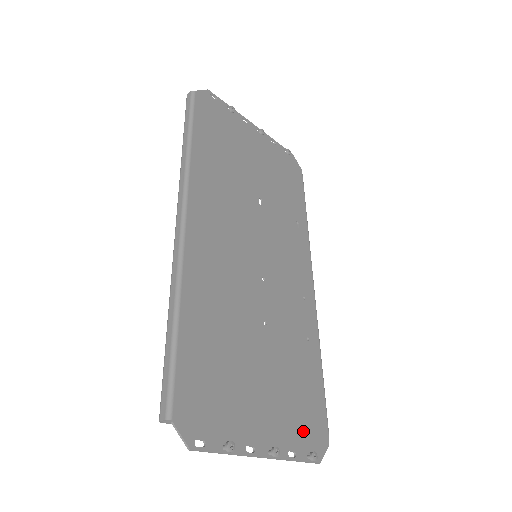
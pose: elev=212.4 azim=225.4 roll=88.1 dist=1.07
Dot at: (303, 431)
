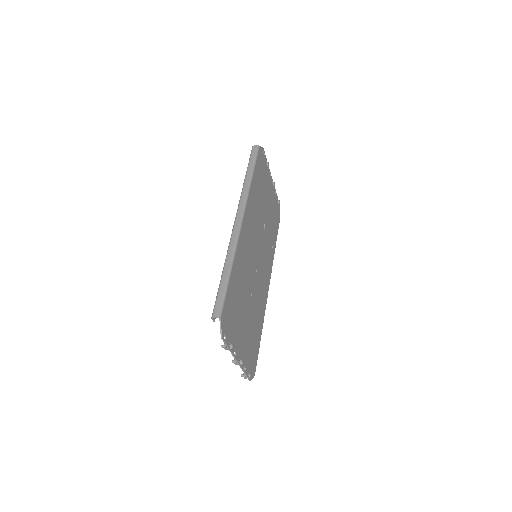
Dot at: (250, 360)
